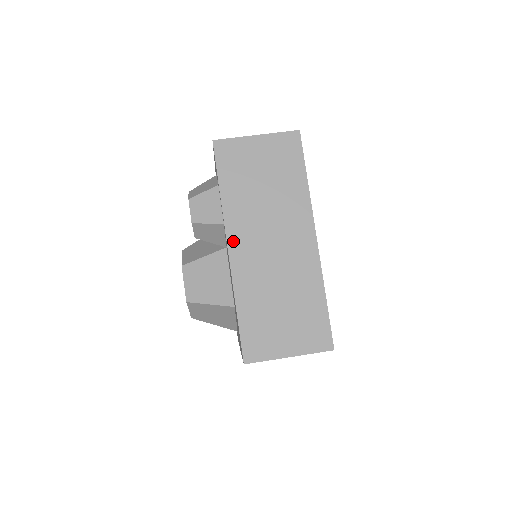
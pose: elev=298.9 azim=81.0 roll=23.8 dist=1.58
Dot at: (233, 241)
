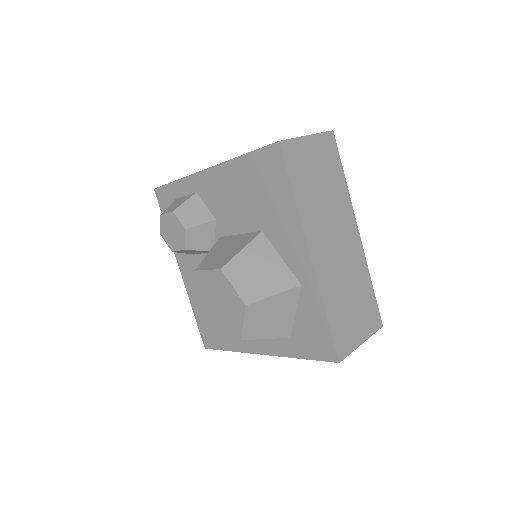
Dot at: occluded
